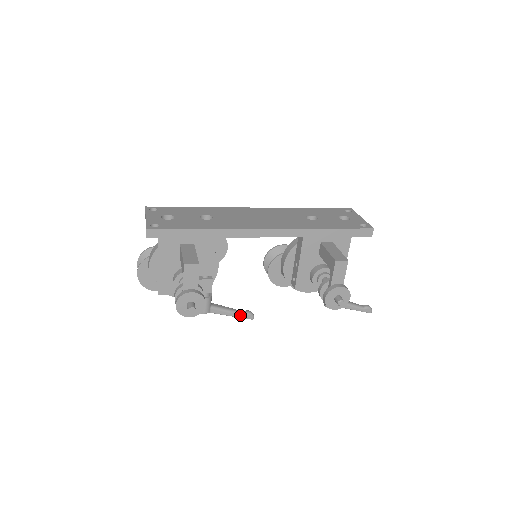
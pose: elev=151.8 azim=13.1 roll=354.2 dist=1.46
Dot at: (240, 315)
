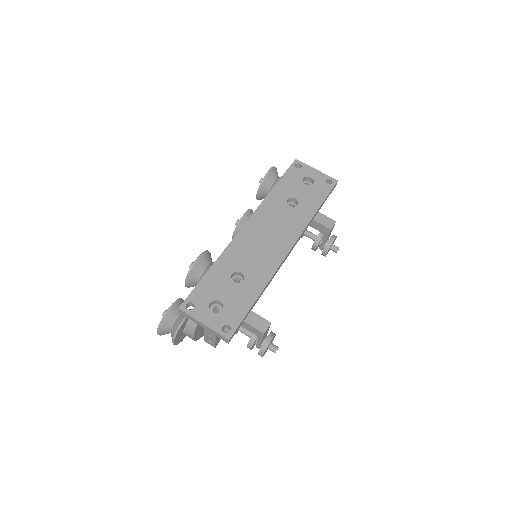
Dot at: occluded
